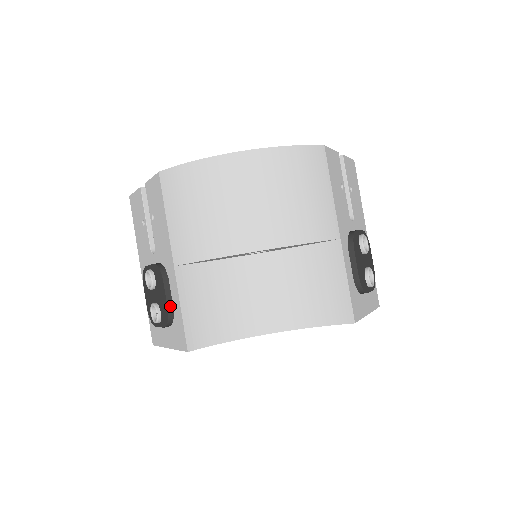
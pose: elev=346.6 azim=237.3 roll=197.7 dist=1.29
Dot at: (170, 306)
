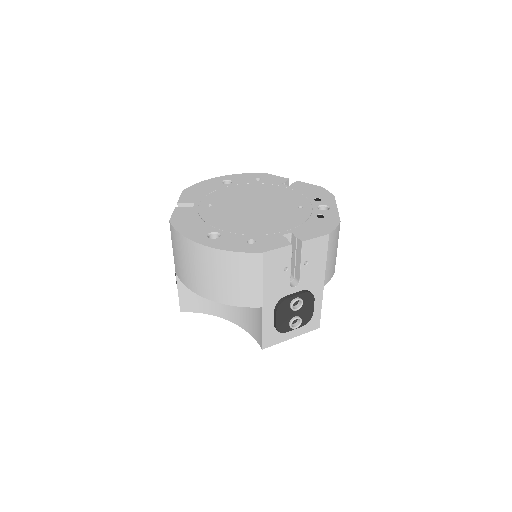
Dot at: occluded
